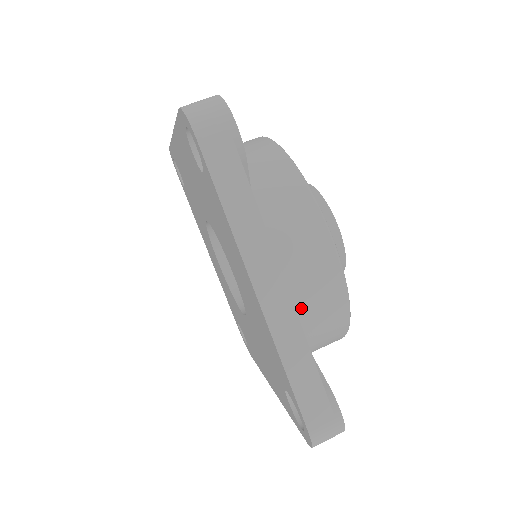
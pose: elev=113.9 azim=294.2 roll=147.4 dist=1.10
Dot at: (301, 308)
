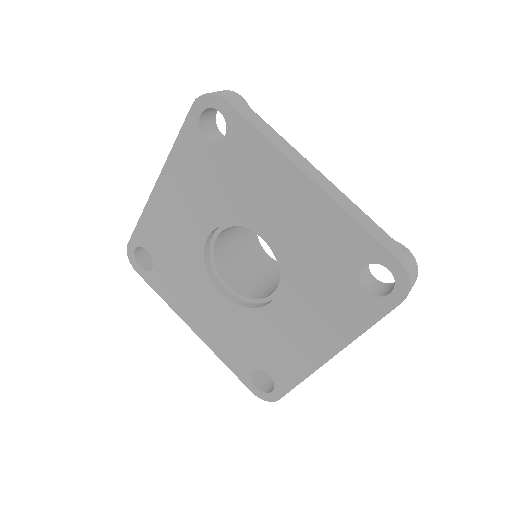
Dot at: occluded
